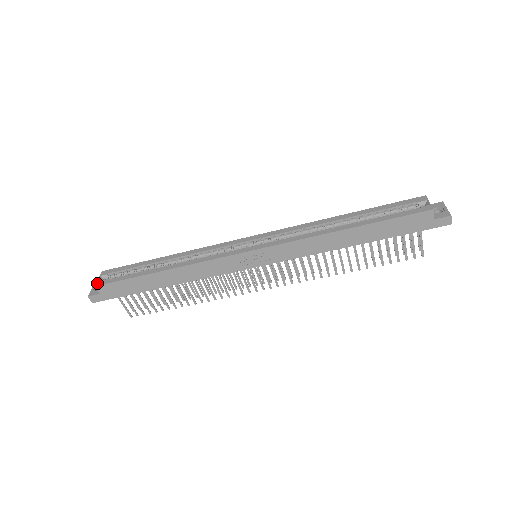
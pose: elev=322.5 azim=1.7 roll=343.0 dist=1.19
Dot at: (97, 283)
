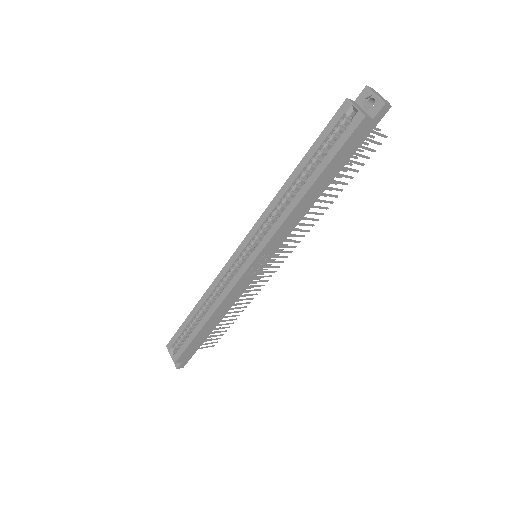
Dot at: (173, 360)
